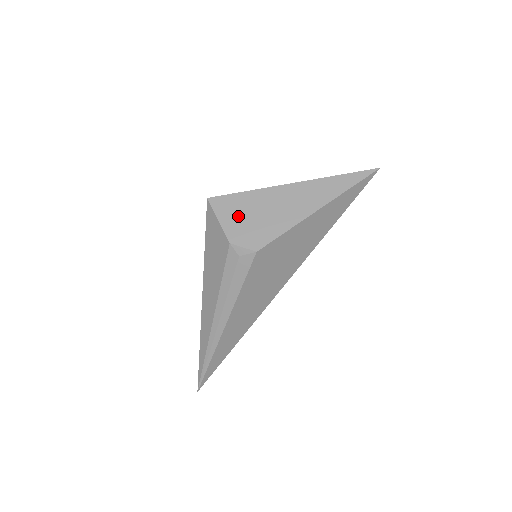
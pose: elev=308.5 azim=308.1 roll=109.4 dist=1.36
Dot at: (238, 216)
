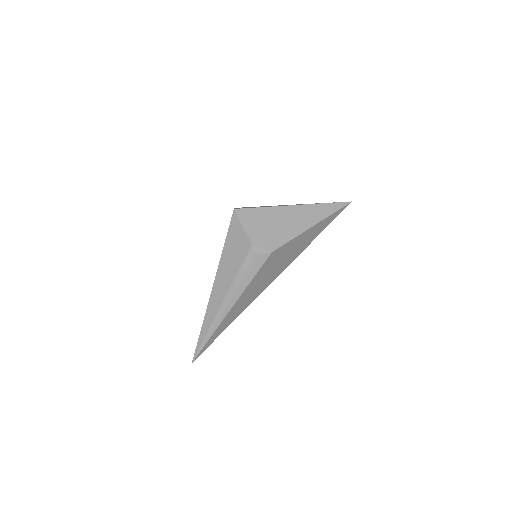
Dot at: (257, 225)
